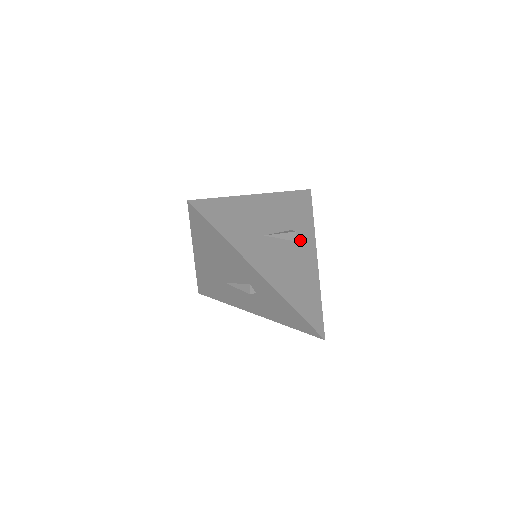
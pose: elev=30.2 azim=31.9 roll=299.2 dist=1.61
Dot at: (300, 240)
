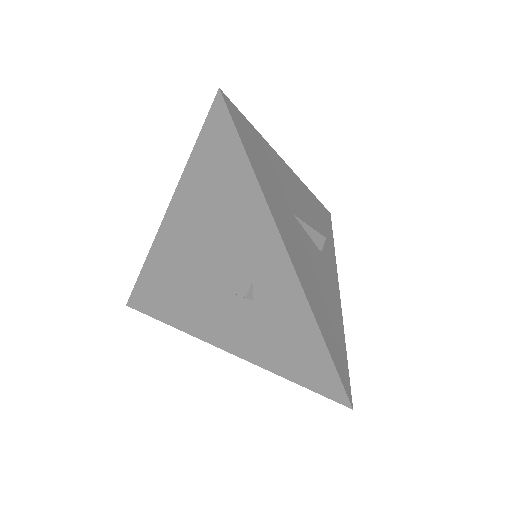
Dot at: (325, 255)
